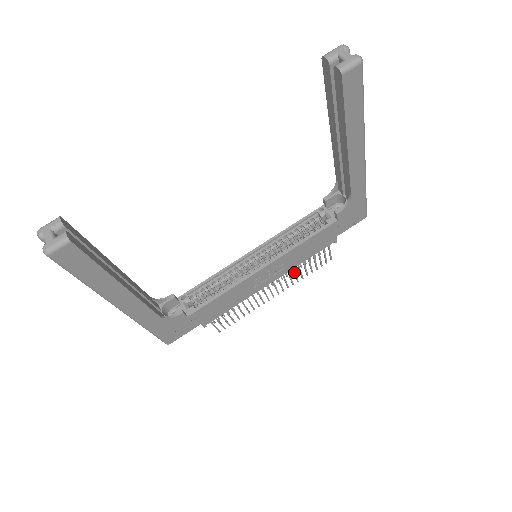
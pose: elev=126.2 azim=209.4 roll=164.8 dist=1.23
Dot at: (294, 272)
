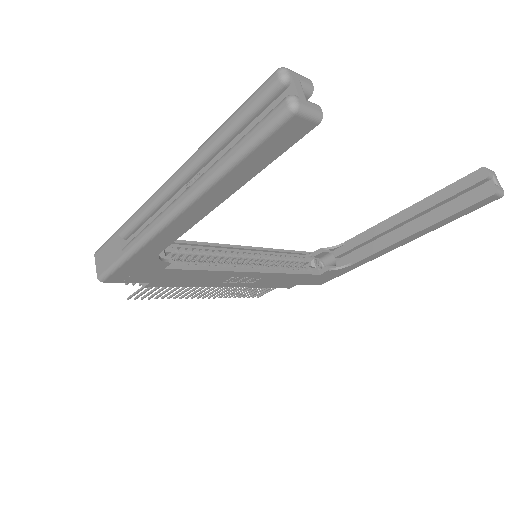
Dot at: (239, 289)
